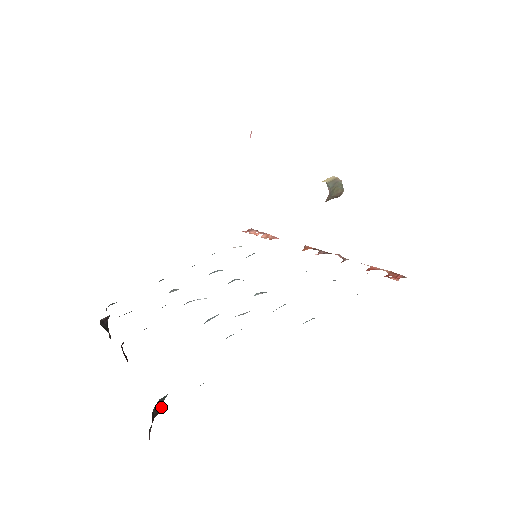
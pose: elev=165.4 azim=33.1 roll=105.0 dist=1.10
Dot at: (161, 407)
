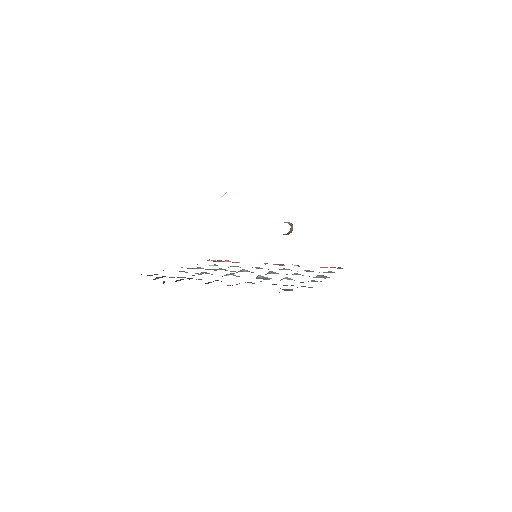
Dot at: occluded
